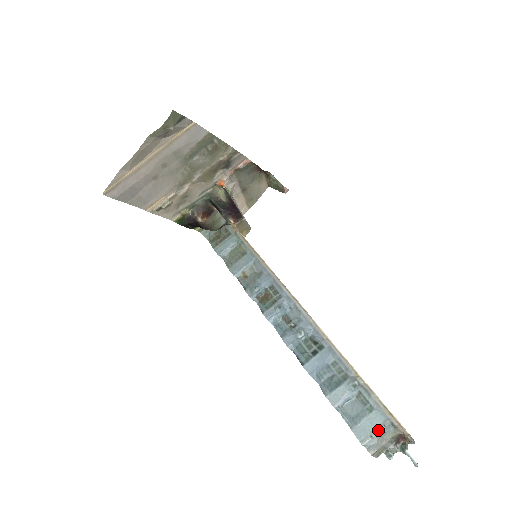
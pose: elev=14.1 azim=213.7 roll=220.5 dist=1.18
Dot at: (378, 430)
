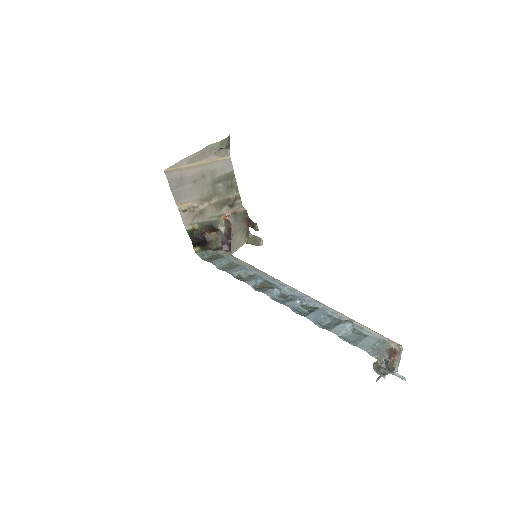
Dot at: (376, 345)
